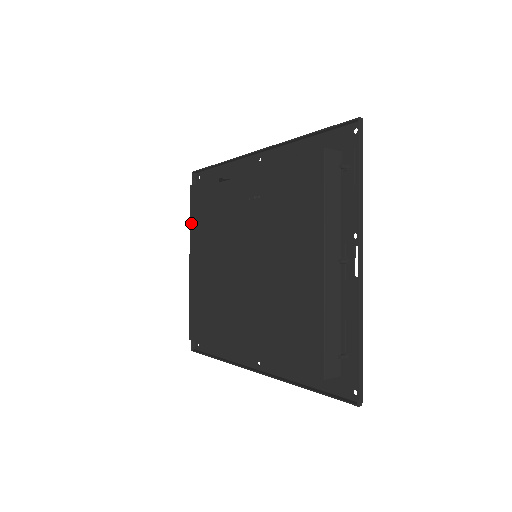
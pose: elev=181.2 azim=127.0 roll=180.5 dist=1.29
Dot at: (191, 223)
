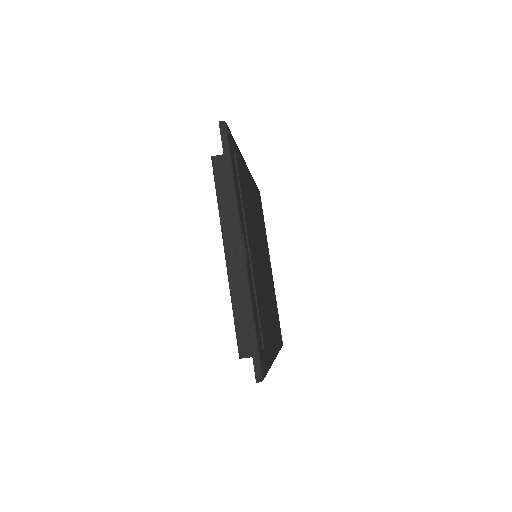
Dot at: occluded
